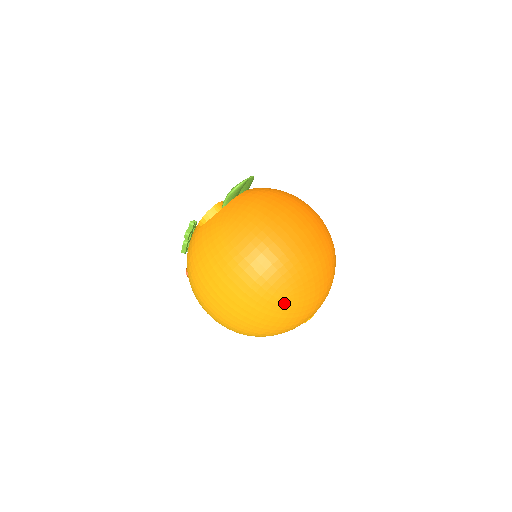
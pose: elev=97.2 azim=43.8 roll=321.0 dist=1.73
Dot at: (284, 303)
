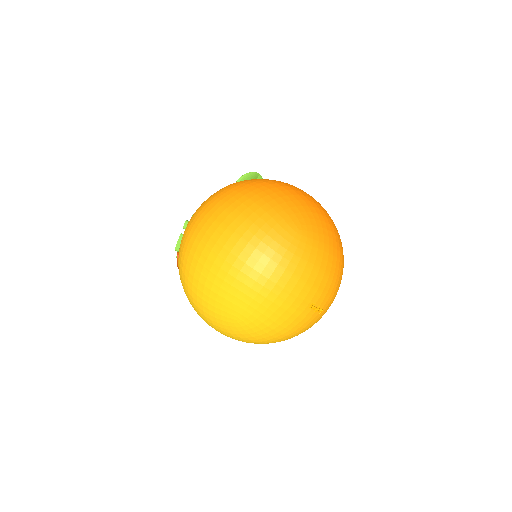
Dot at: (290, 236)
